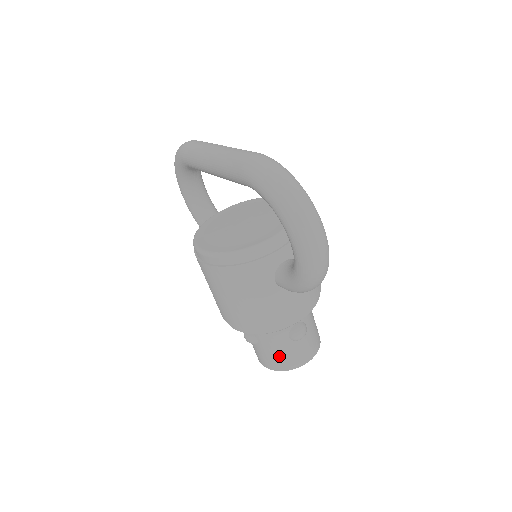
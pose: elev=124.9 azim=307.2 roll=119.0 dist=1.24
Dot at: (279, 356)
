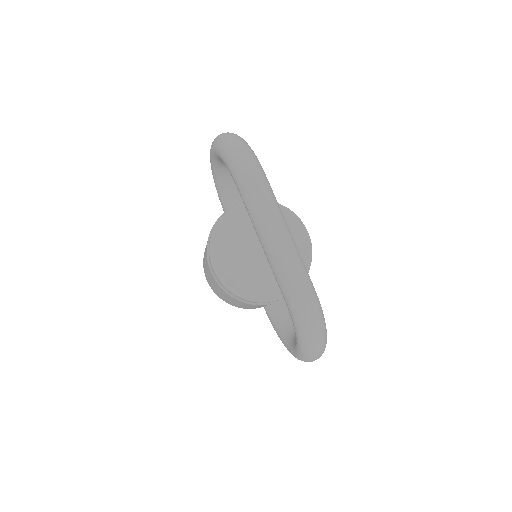
Dot at: occluded
